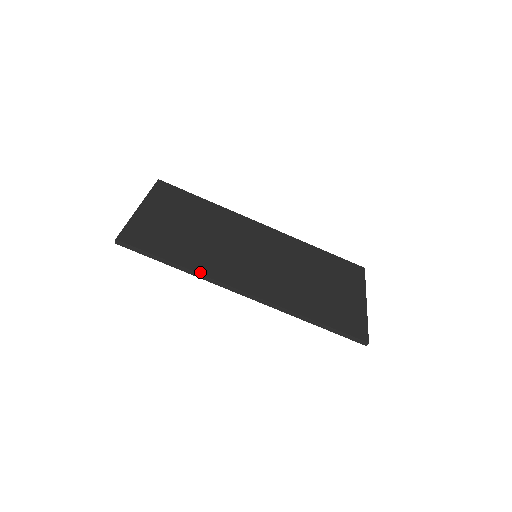
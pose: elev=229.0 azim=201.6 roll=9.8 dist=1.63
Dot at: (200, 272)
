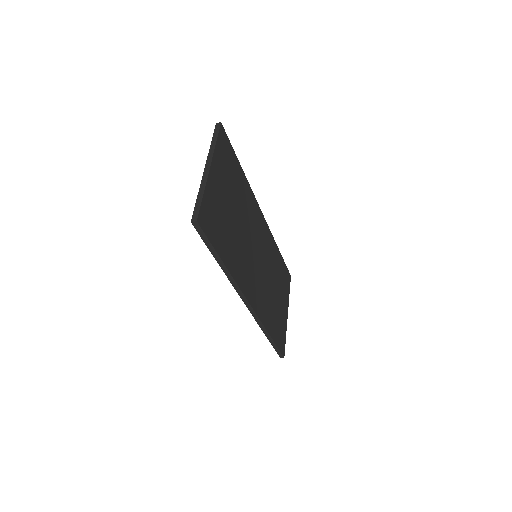
Dot at: (234, 277)
